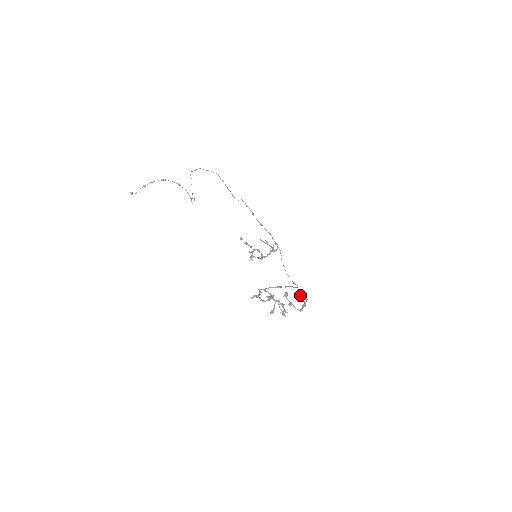
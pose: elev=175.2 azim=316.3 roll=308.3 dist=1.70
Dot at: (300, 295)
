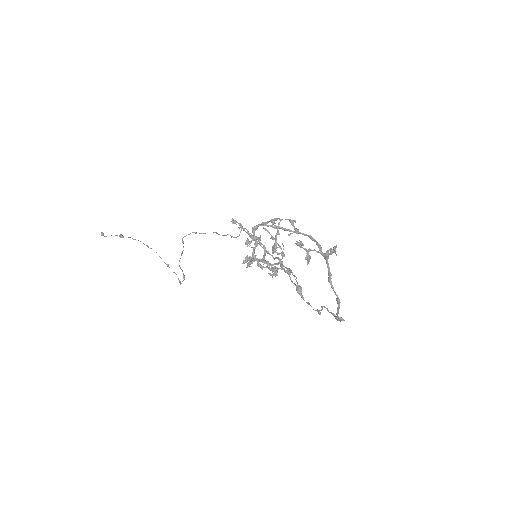
Dot at: occluded
